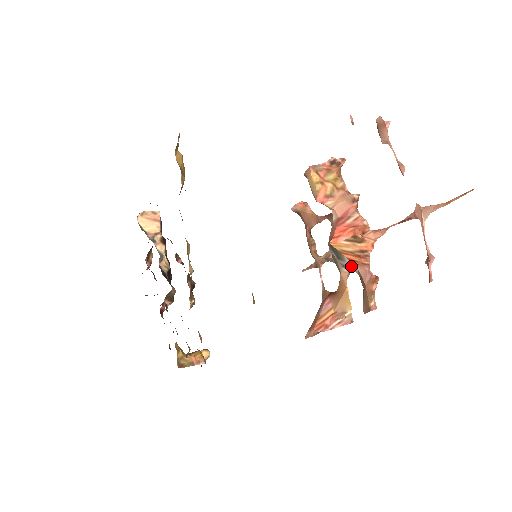
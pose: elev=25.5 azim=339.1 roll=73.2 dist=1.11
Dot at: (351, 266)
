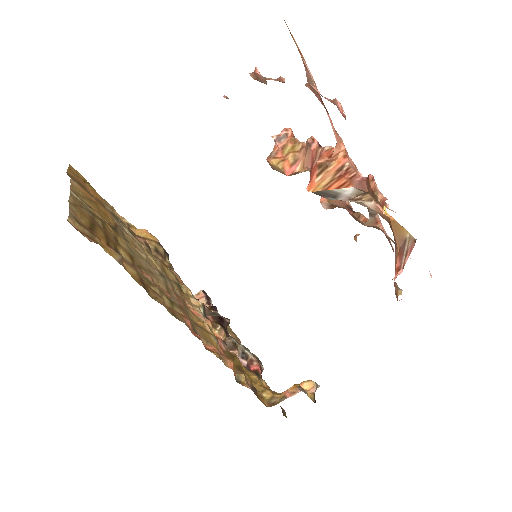
Dot at: (351, 192)
